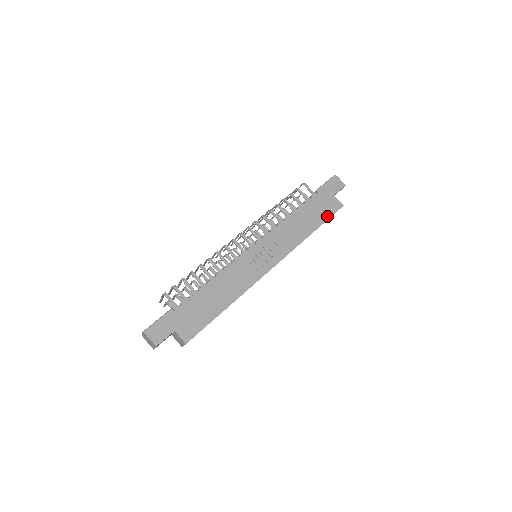
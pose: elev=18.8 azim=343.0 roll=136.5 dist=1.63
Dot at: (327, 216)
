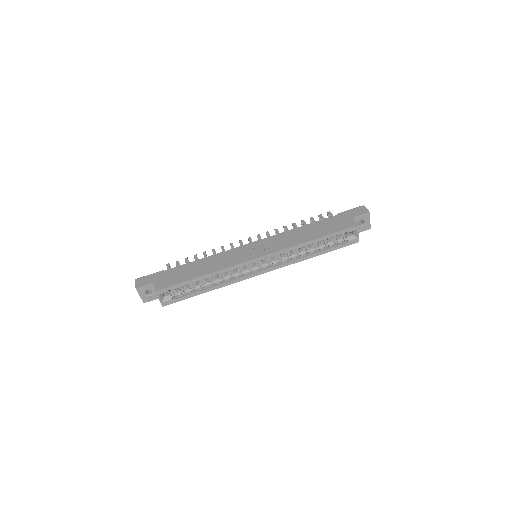
Dot at: (335, 230)
